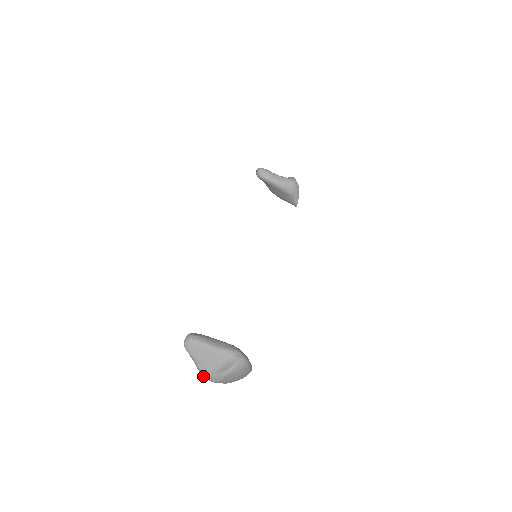
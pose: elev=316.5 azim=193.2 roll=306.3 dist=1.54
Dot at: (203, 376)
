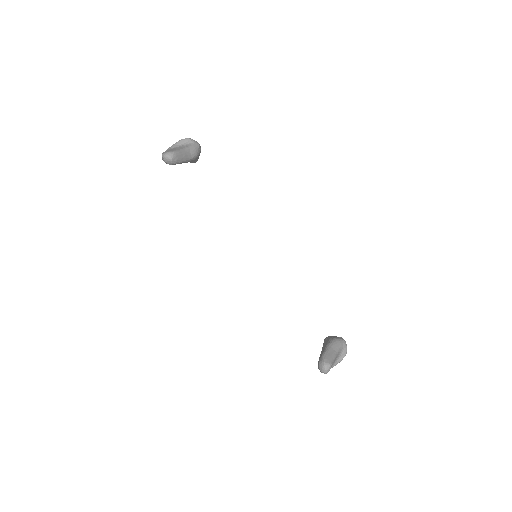
Dot at: occluded
